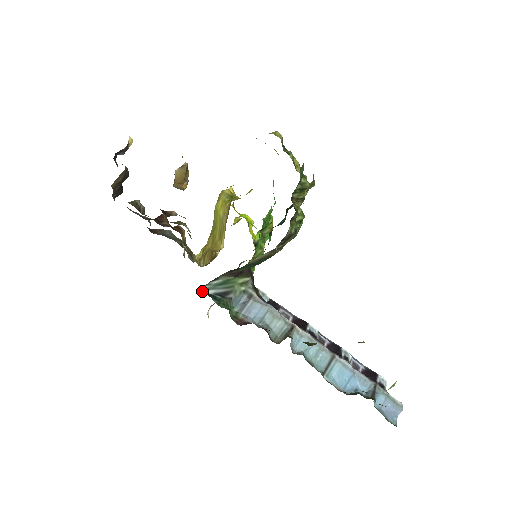
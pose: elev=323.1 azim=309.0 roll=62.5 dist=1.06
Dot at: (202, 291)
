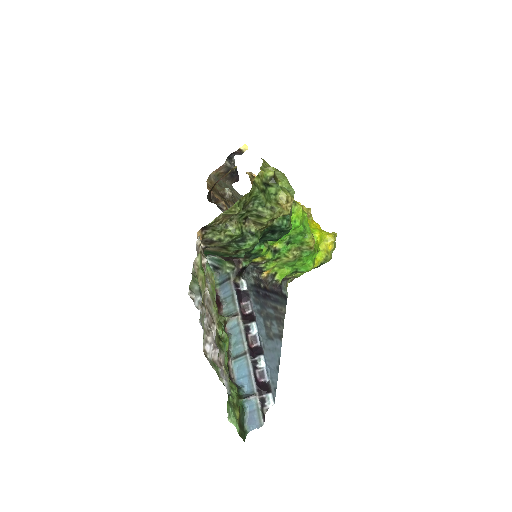
Dot at: occluded
